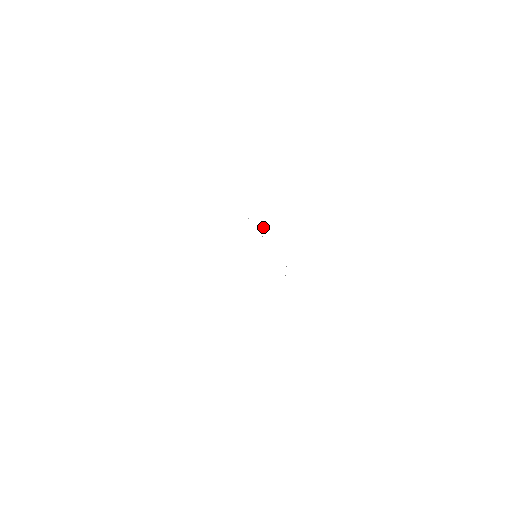
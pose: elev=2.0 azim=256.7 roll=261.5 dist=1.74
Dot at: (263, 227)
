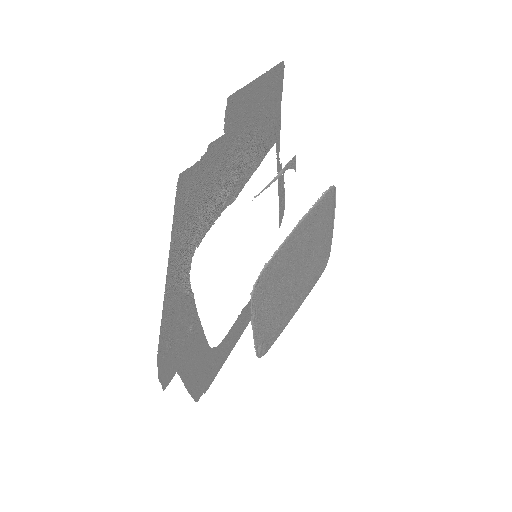
Dot at: (335, 196)
